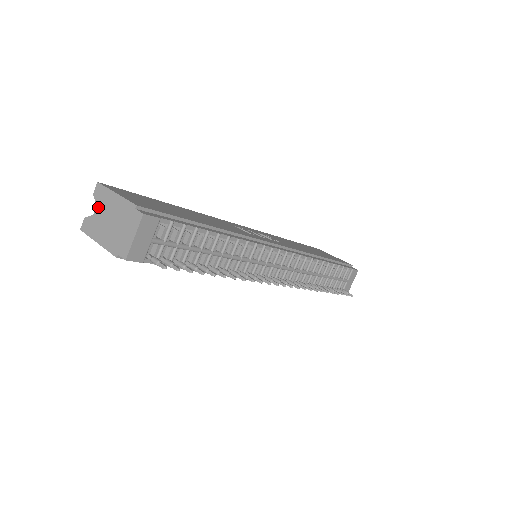
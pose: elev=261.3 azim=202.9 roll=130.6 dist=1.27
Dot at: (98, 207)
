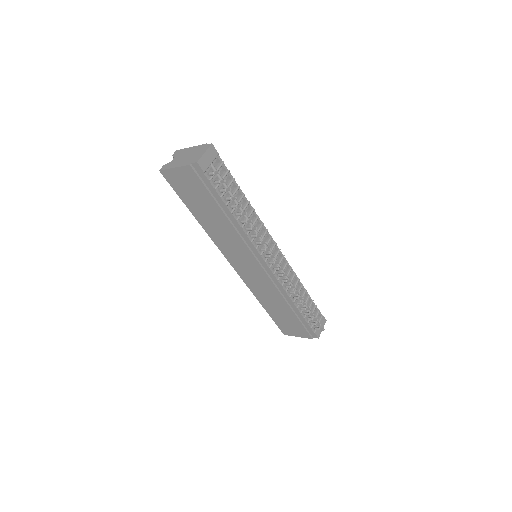
Dot at: (176, 157)
